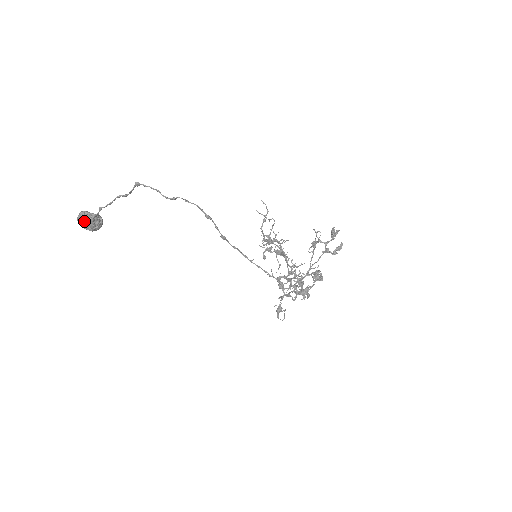
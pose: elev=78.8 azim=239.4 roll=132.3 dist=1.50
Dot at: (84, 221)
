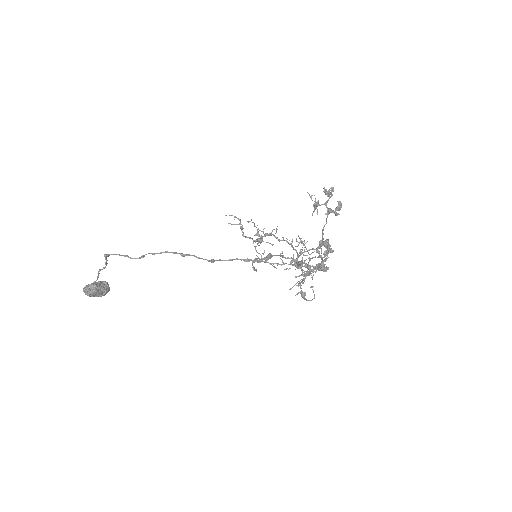
Dot at: (91, 294)
